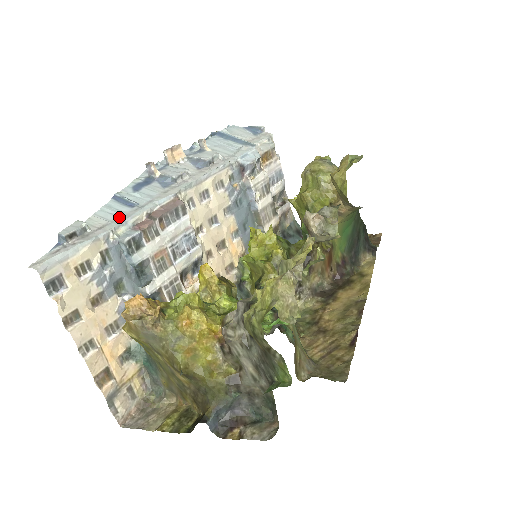
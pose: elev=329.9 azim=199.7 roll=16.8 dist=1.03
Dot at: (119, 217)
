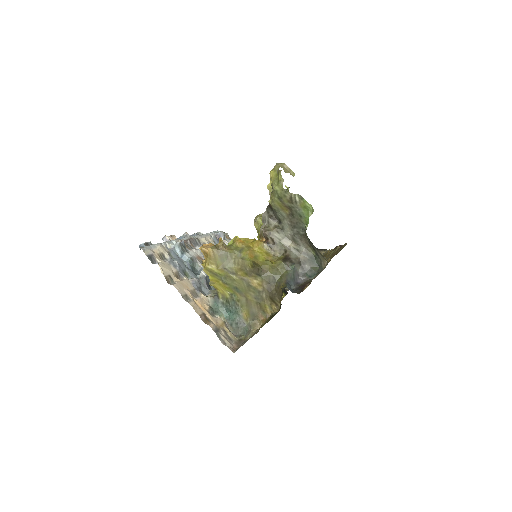
Dot at: occluded
